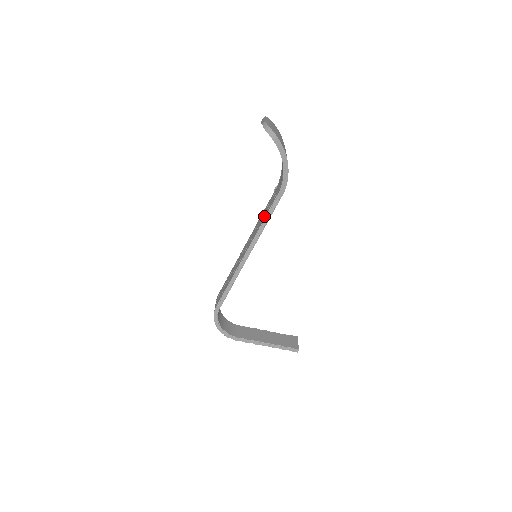
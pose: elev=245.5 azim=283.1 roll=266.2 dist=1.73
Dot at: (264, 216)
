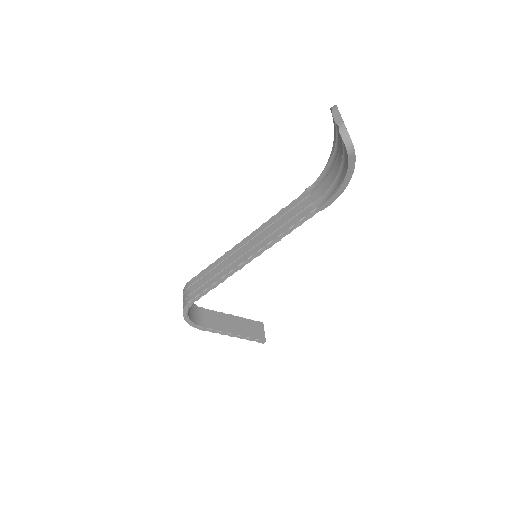
Dot at: (287, 223)
